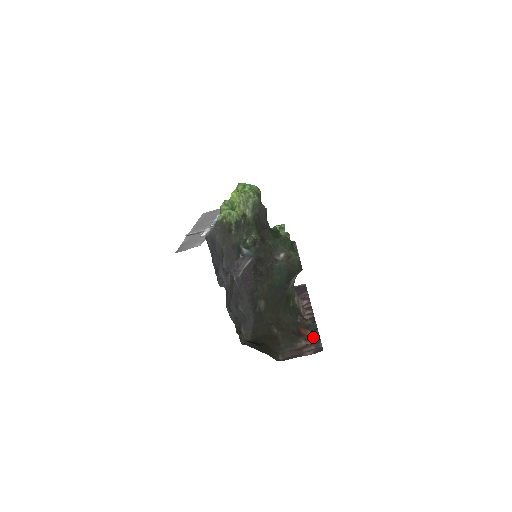
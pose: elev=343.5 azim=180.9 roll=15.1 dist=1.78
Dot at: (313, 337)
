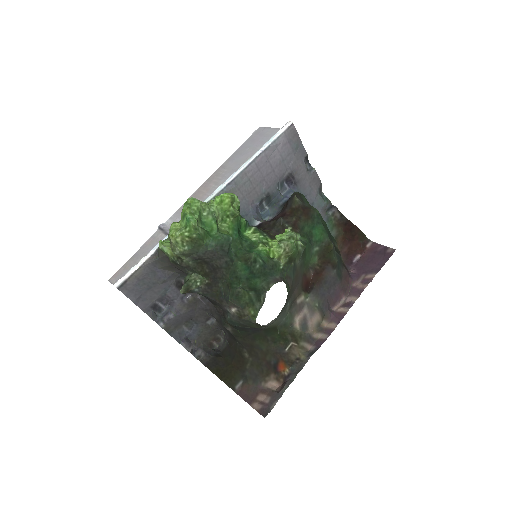
Dot at: (285, 382)
